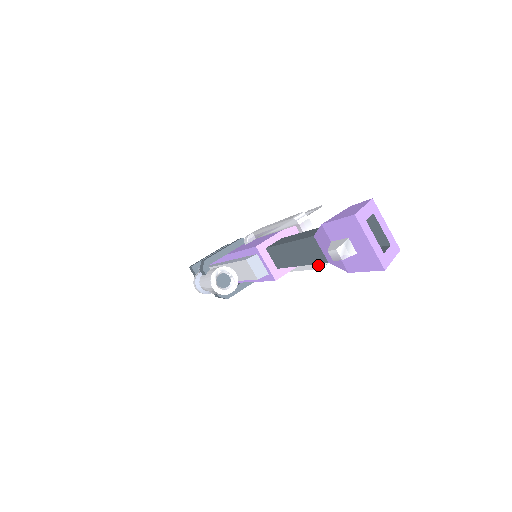
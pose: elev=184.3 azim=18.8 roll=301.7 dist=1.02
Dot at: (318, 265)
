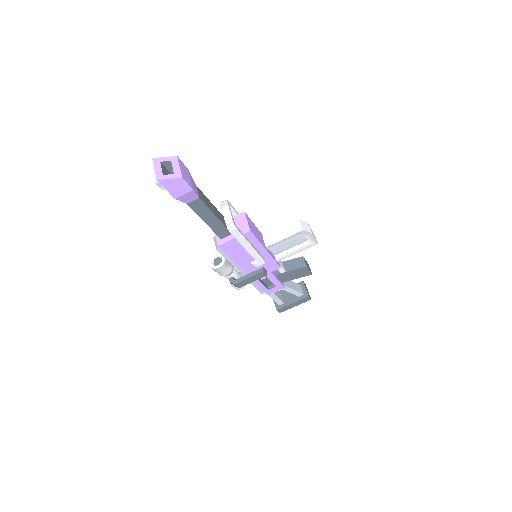
Dot at: (228, 229)
